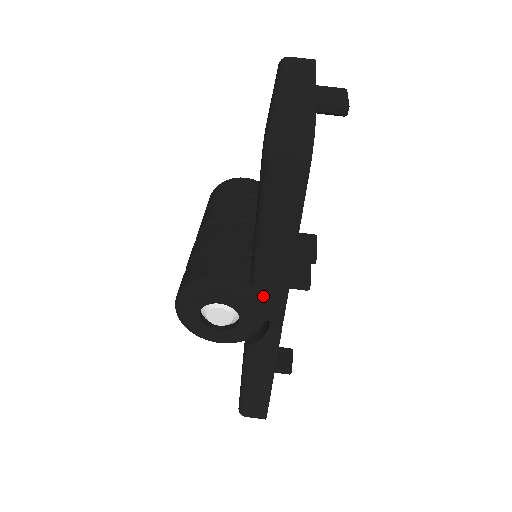
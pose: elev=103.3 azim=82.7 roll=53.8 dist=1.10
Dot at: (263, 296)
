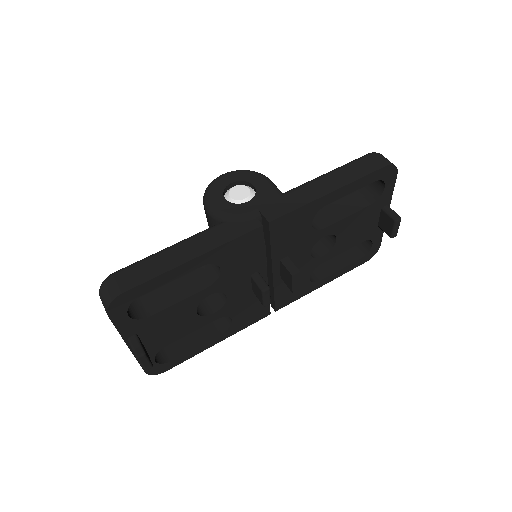
Dot at: (283, 199)
